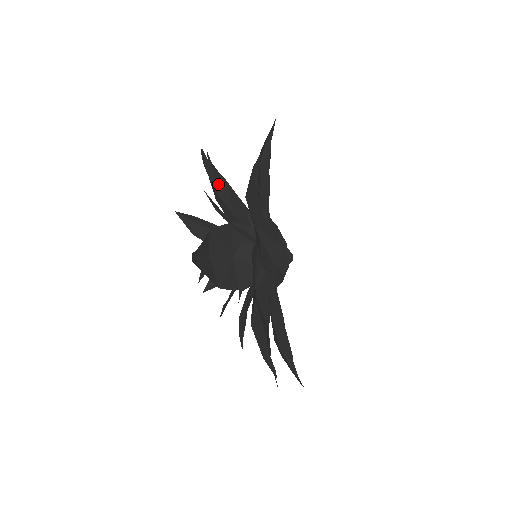
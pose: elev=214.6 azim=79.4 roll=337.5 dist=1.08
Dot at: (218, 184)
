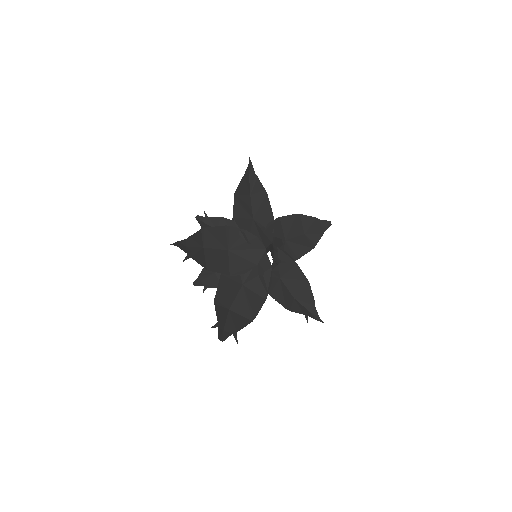
Dot at: (220, 225)
